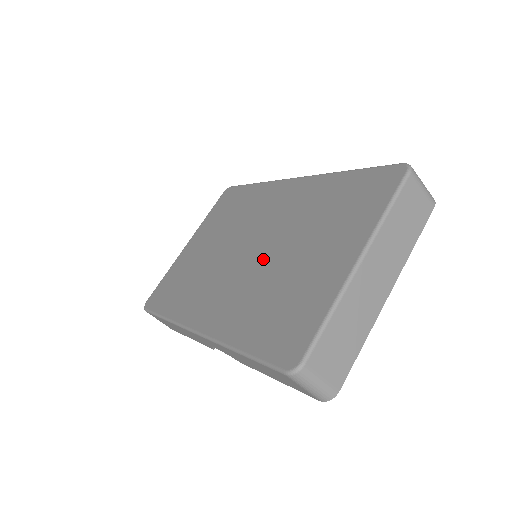
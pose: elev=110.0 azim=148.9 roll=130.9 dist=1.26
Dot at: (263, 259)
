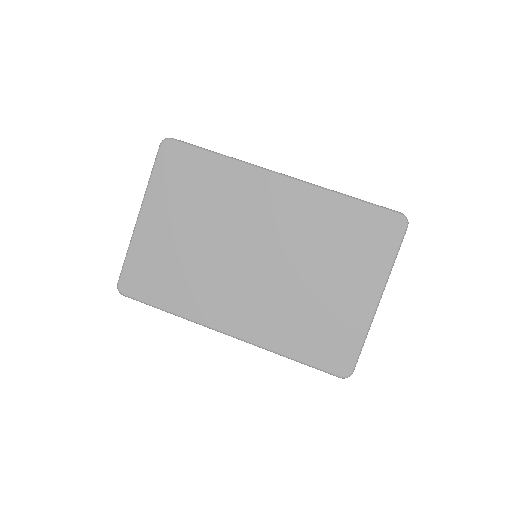
Dot at: (279, 274)
